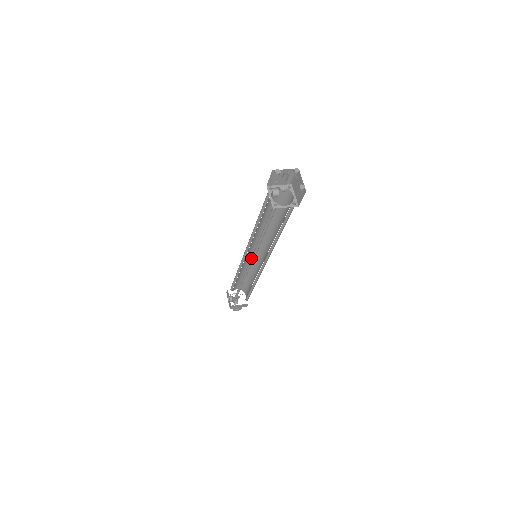
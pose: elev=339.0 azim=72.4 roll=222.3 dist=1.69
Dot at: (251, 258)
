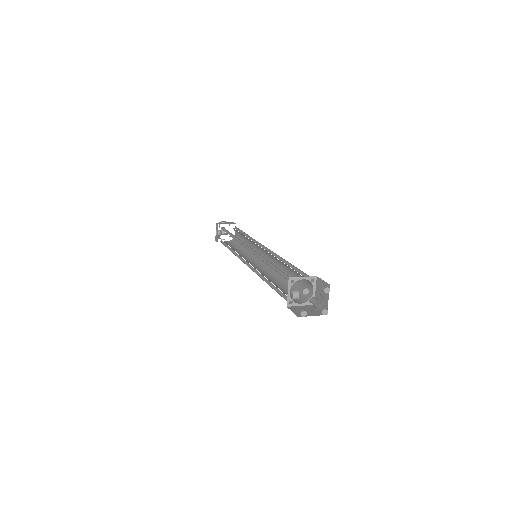
Dot at: occluded
